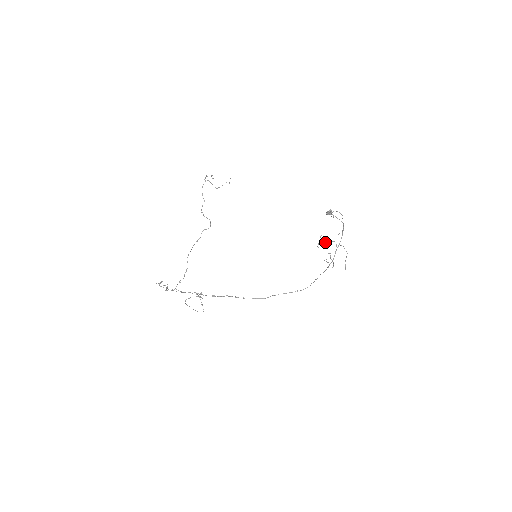
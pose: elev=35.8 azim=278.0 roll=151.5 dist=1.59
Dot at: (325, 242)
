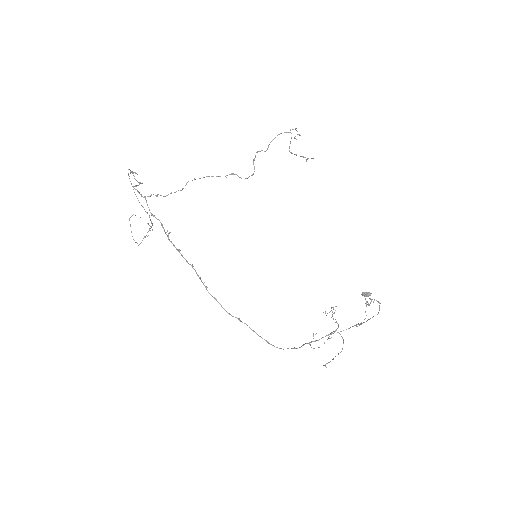
Dot at: occluded
